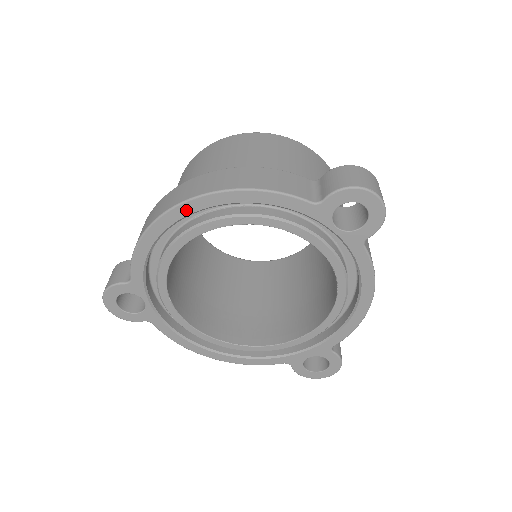
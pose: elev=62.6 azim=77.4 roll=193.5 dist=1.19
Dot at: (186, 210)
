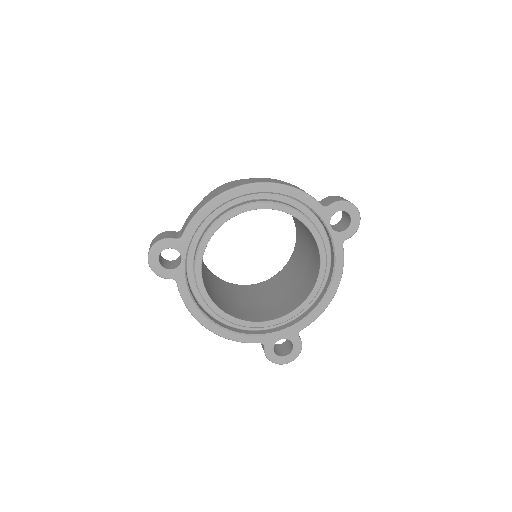
Dot at: (247, 190)
